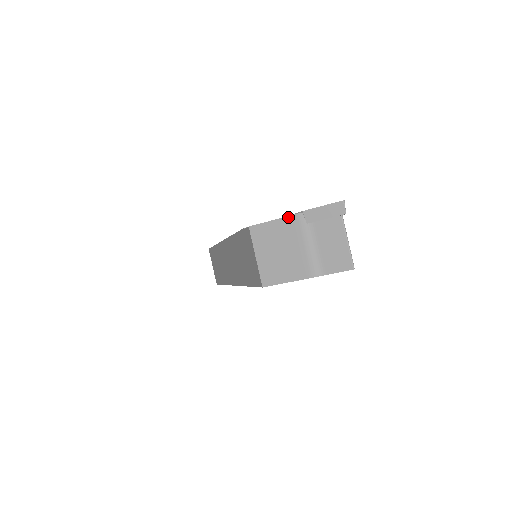
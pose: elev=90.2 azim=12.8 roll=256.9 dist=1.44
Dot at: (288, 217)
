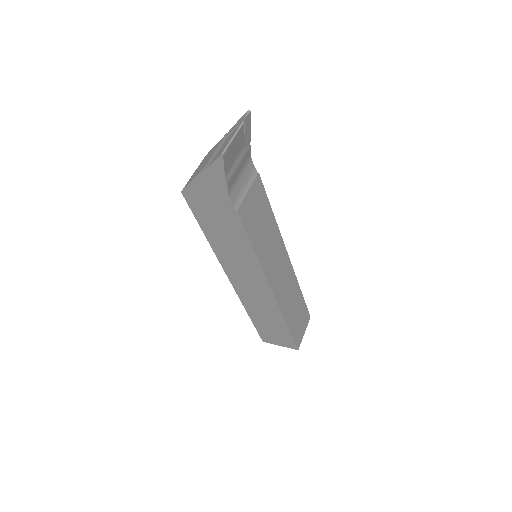
Dot at: (222, 138)
